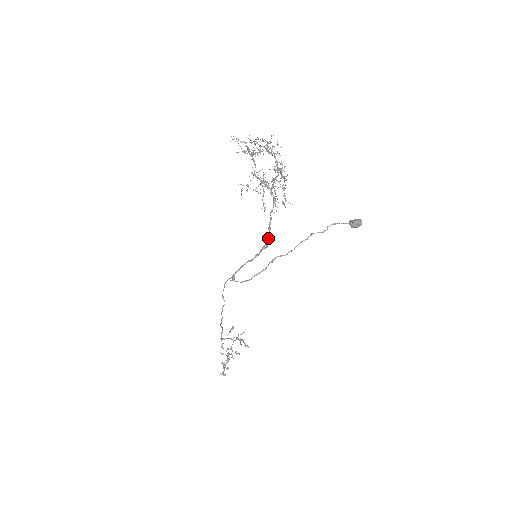
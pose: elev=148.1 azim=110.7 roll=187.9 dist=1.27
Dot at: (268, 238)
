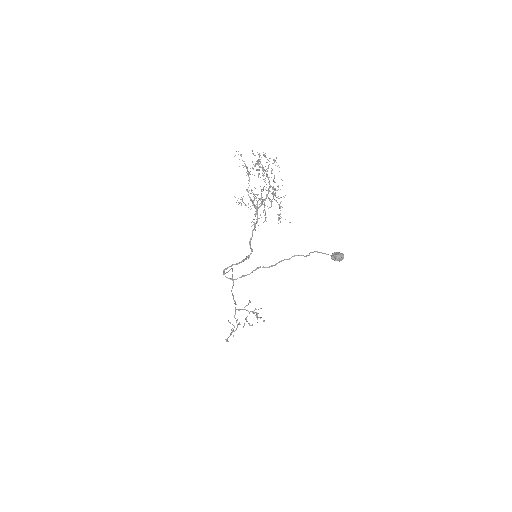
Dot at: (251, 250)
